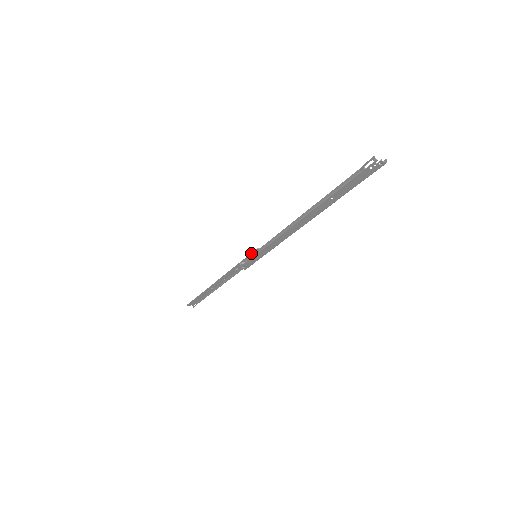
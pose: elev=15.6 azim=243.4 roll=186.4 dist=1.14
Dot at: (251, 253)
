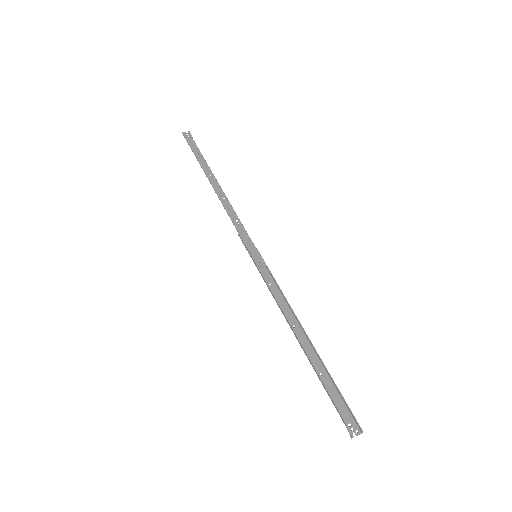
Dot at: (251, 256)
